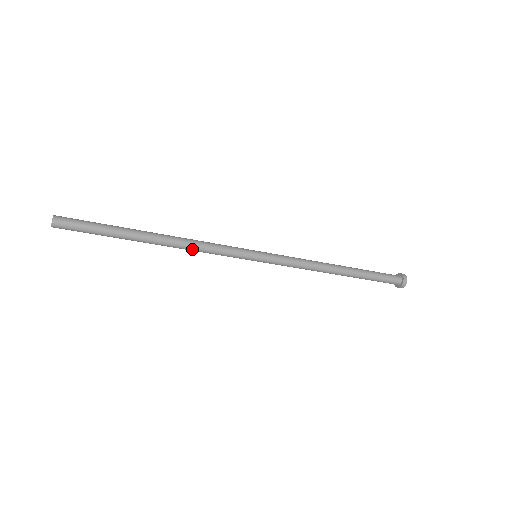
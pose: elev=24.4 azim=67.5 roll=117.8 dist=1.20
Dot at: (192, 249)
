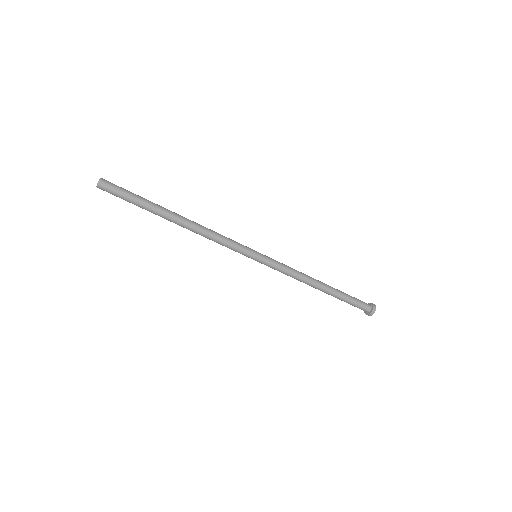
Dot at: (205, 236)
